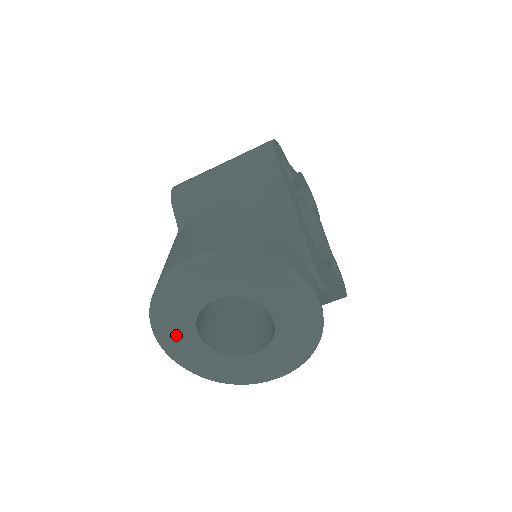
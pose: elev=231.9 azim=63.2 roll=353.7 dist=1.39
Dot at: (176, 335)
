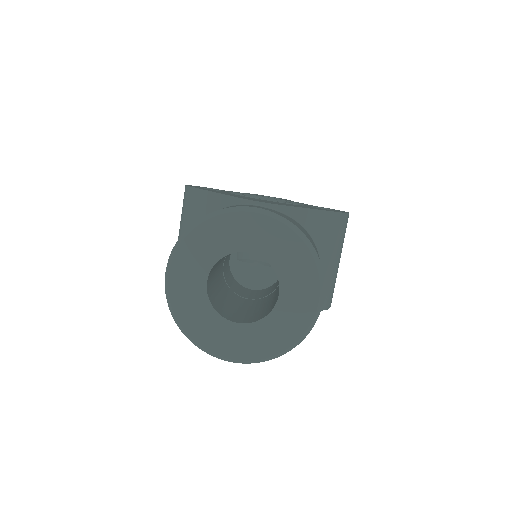
Dot at: (220, 338)
